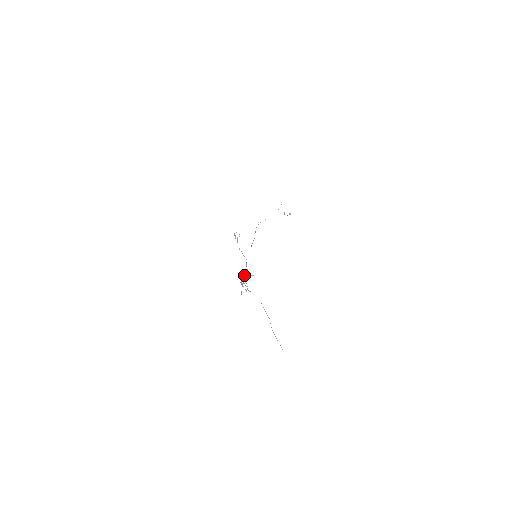
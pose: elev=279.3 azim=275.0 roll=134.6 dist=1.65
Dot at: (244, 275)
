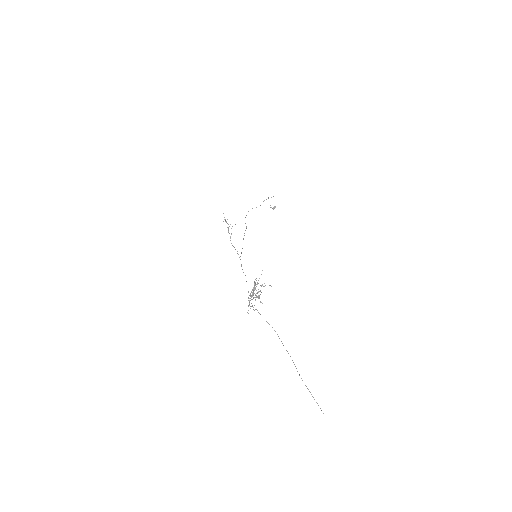
Dot at: occluded
